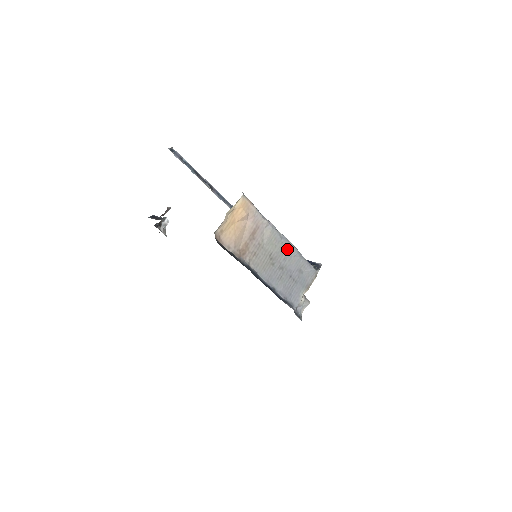
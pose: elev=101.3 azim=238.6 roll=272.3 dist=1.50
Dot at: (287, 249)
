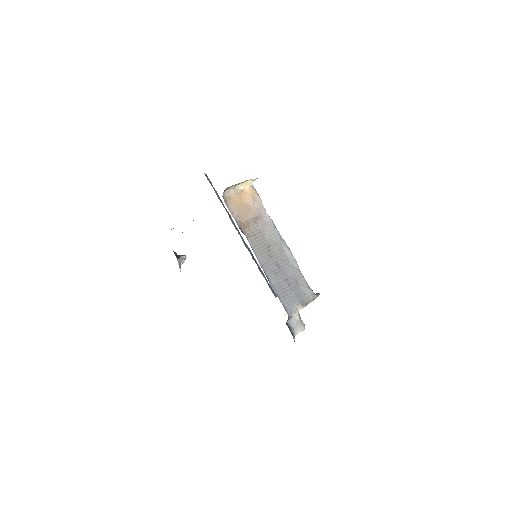
Dot at: (286, 254)
